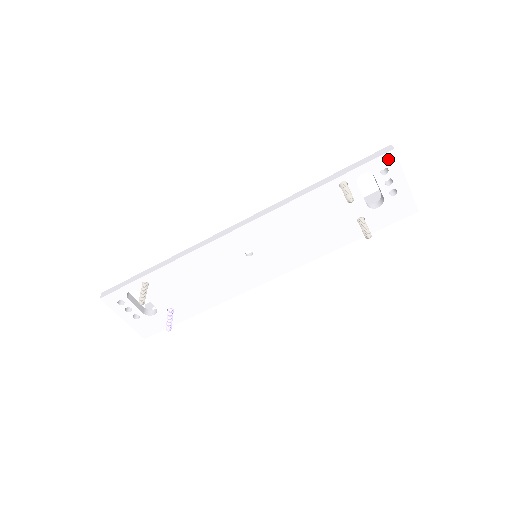
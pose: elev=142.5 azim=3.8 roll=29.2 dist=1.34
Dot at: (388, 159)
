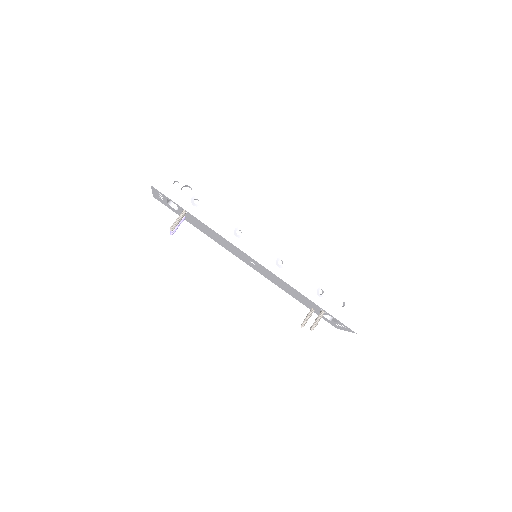
Dot at: (350, 330)
